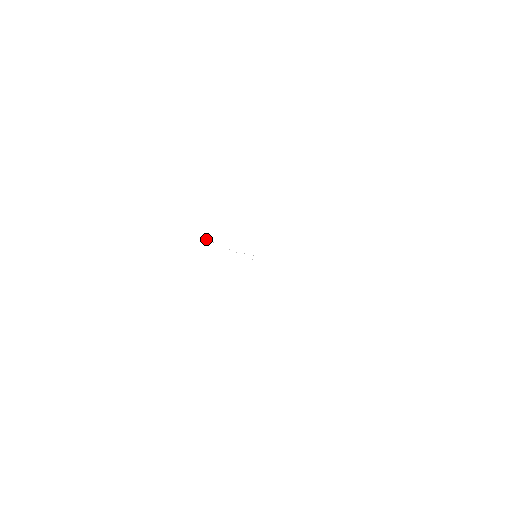
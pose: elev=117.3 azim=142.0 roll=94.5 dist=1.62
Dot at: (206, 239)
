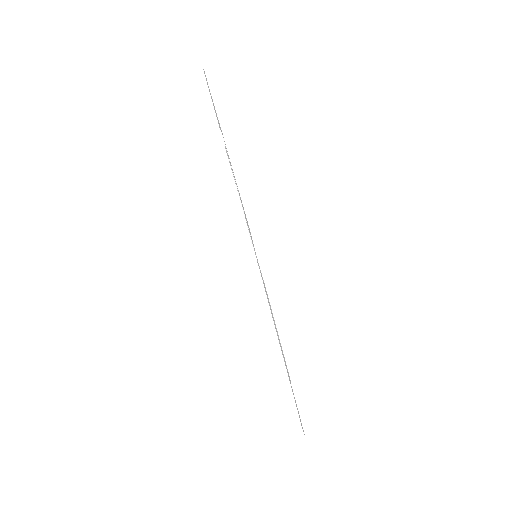
Dot at: occluded
